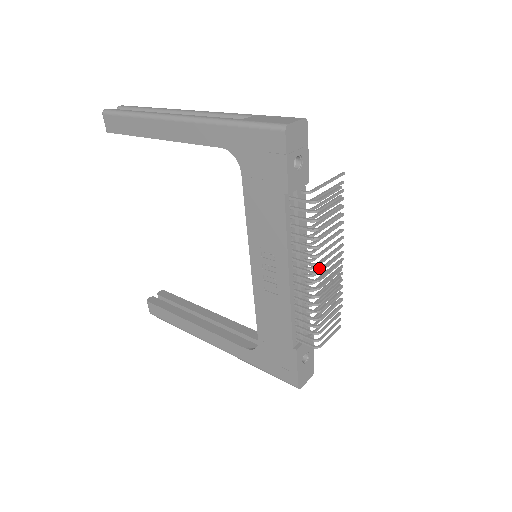
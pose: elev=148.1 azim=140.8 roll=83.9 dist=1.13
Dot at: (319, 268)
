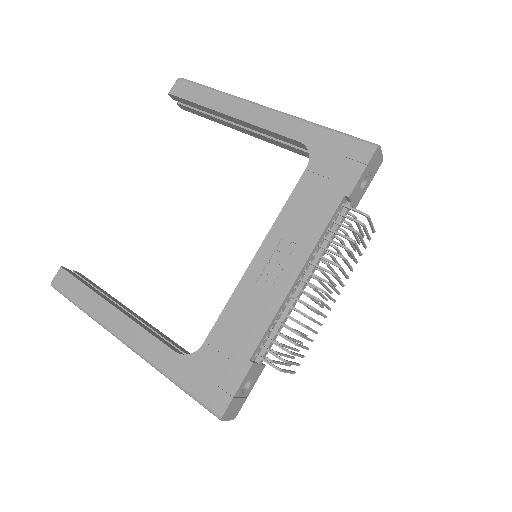
Dot at: occluded
